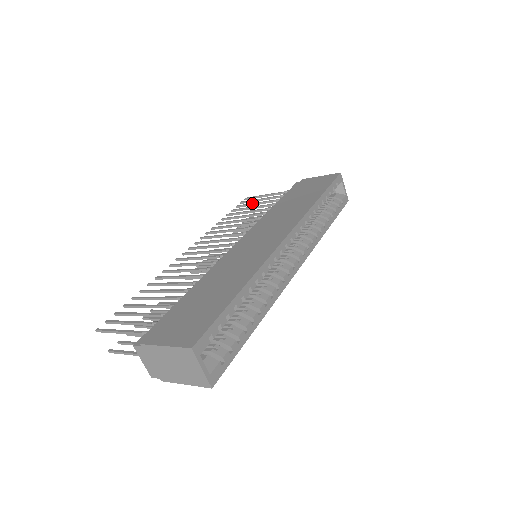
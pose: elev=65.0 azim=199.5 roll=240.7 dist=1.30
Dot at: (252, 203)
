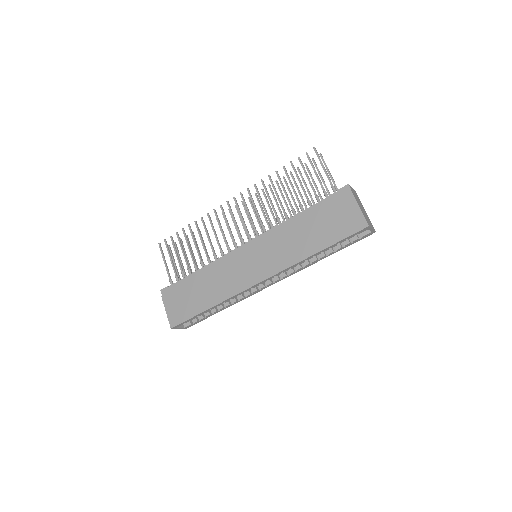
Dot at: (305, 173)
